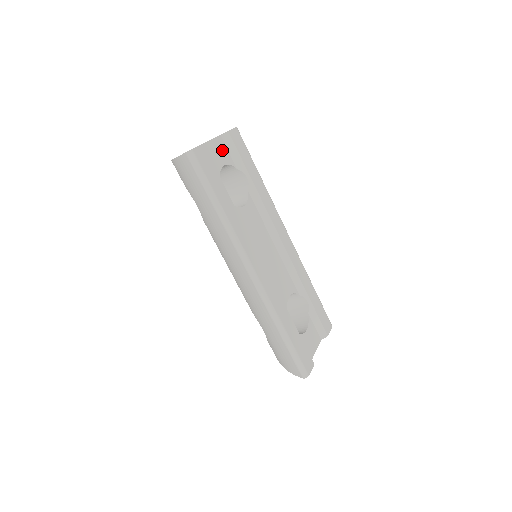
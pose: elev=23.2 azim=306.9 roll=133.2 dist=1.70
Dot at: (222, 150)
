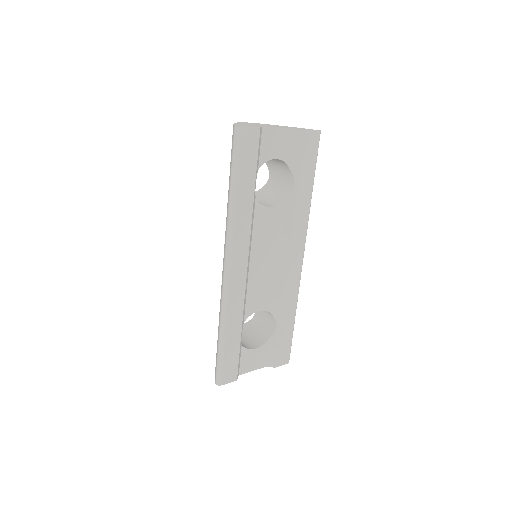
Dot at: (285, 144)
